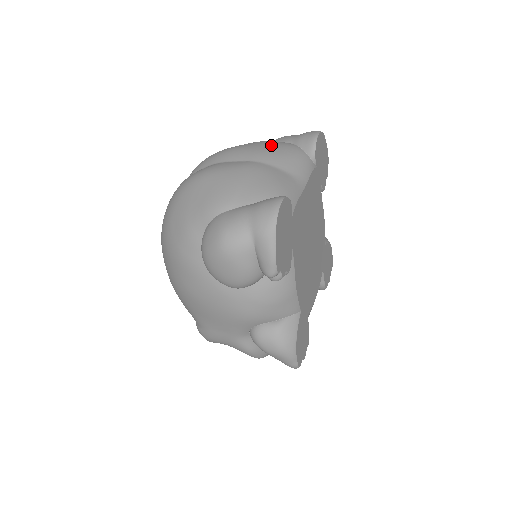
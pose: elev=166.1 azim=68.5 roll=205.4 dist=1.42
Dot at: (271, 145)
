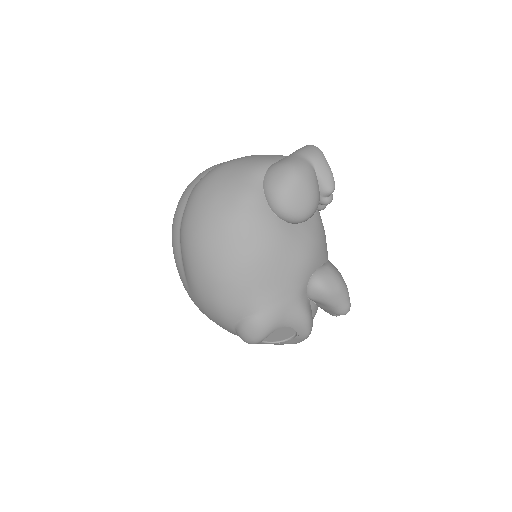
Dot at: occluded
